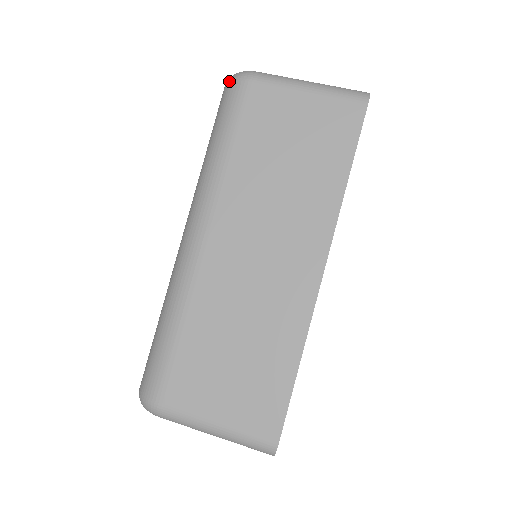
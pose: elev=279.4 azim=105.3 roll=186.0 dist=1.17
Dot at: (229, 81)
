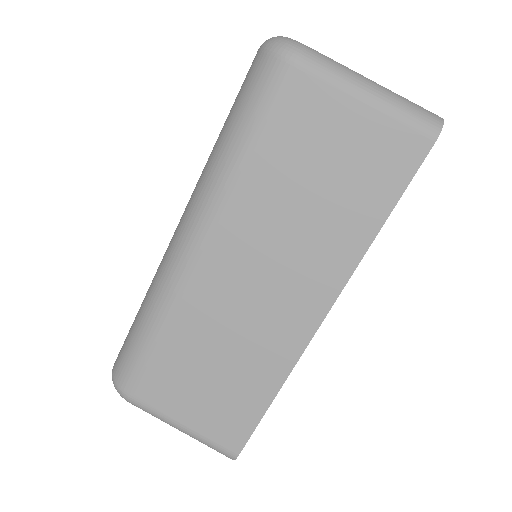
Dot at: (265, 50)
